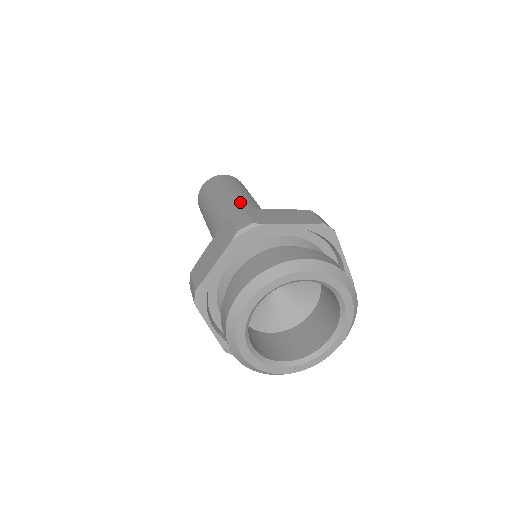
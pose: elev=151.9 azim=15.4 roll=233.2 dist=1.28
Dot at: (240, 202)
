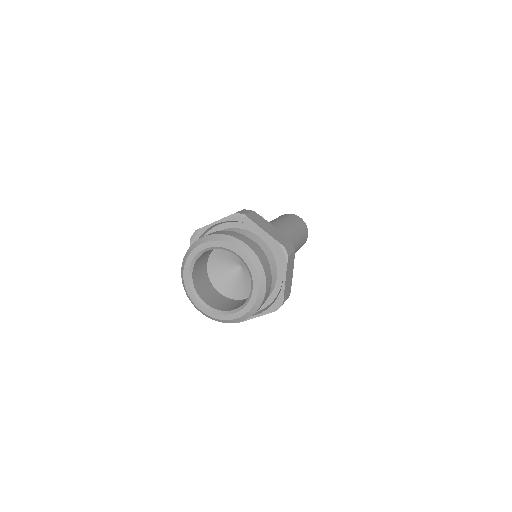
Dot at: (281, 227)
